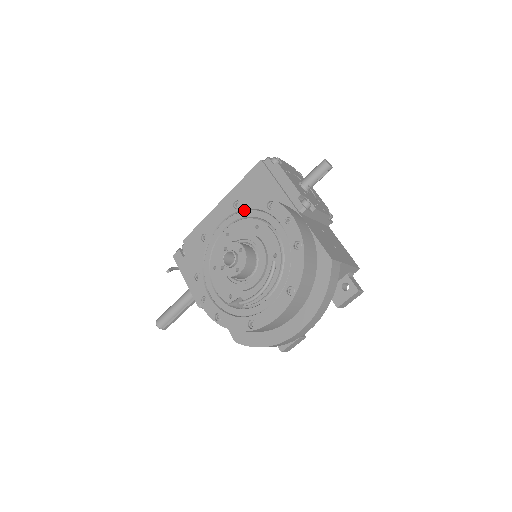
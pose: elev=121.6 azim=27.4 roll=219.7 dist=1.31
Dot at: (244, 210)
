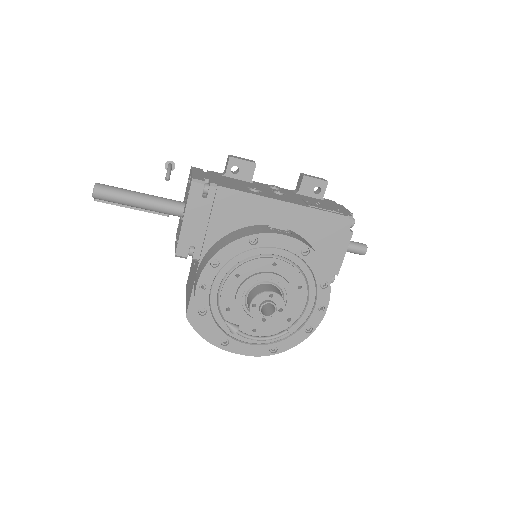
Dot at: (305, 262)
